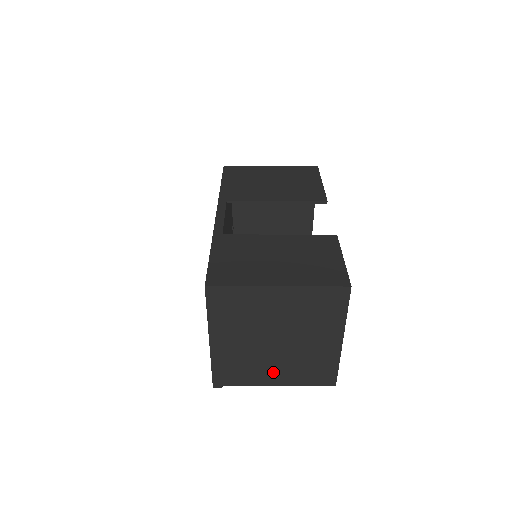
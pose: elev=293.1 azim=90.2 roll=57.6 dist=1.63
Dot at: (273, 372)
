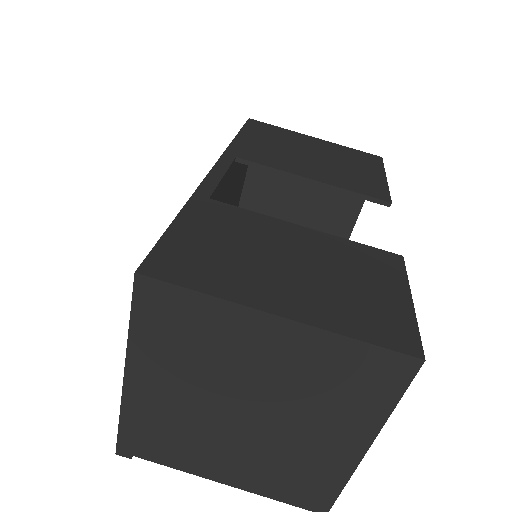
Dot at: (224, 462)
